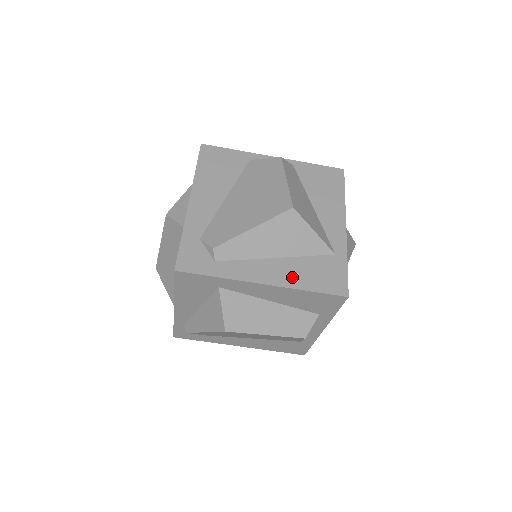
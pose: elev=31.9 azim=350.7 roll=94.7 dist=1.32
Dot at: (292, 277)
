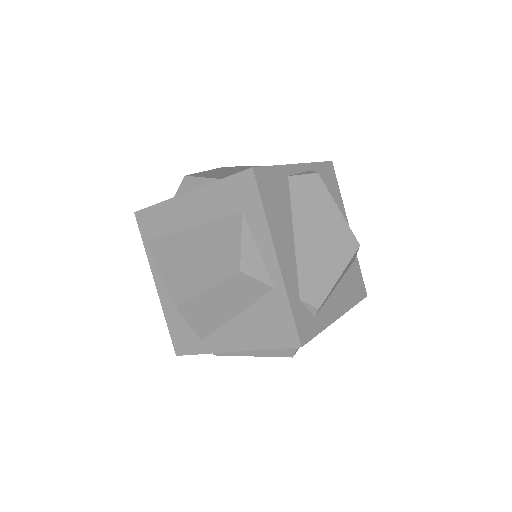
Dot at: (347, 299)
